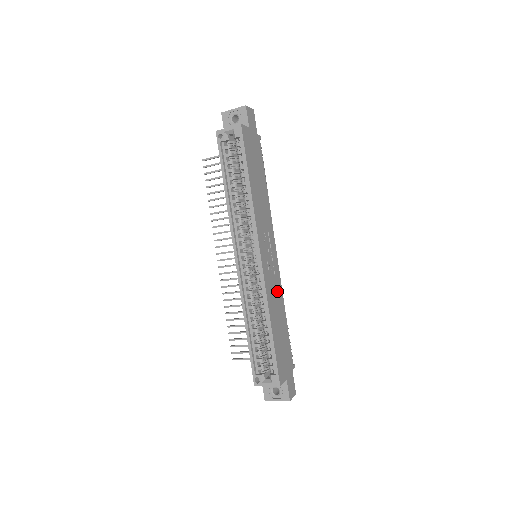
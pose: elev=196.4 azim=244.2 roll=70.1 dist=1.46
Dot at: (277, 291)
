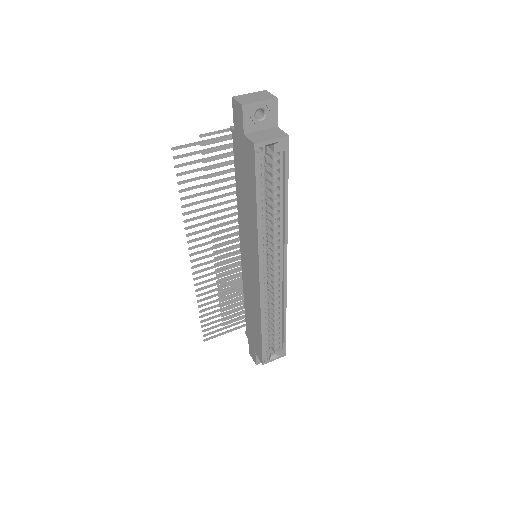
Dot at: occluded
